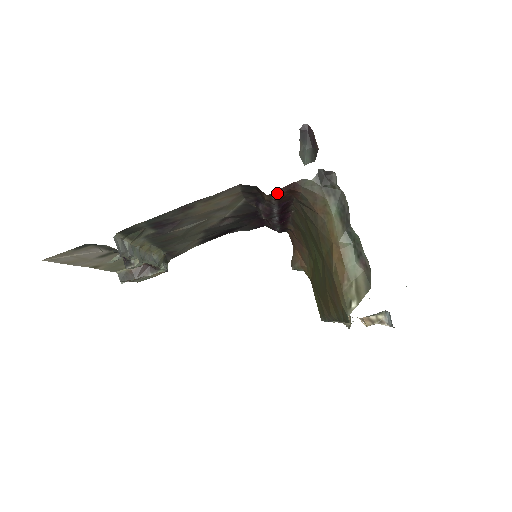
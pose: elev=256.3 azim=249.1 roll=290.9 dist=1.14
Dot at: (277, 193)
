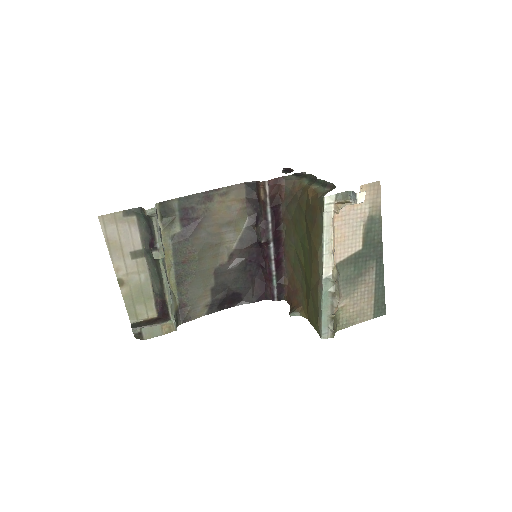
Dot at: (269, 183)
